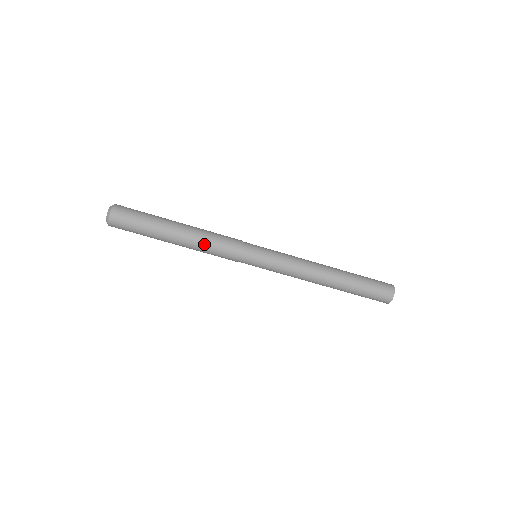
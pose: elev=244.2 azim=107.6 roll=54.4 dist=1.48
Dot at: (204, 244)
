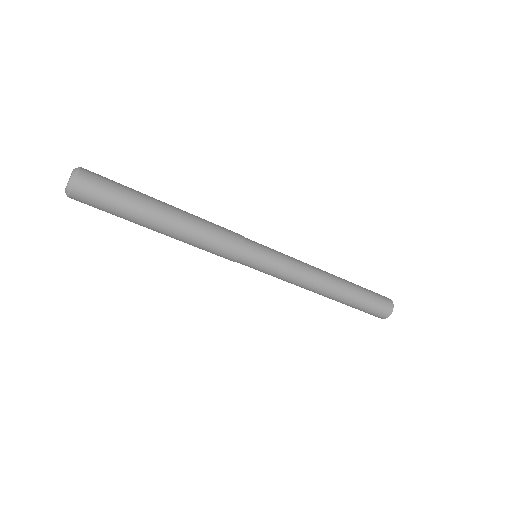
Dot at: (195, 244)
